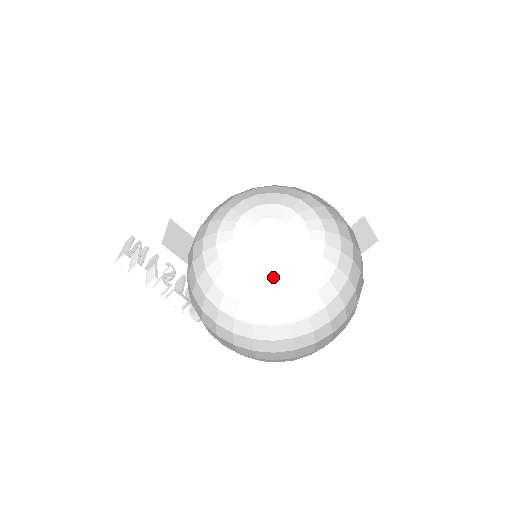
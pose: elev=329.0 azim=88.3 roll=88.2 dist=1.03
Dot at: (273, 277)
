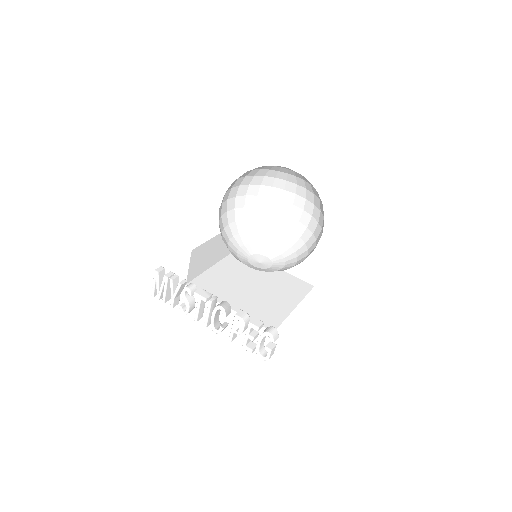
Dot at: (272, 271)
